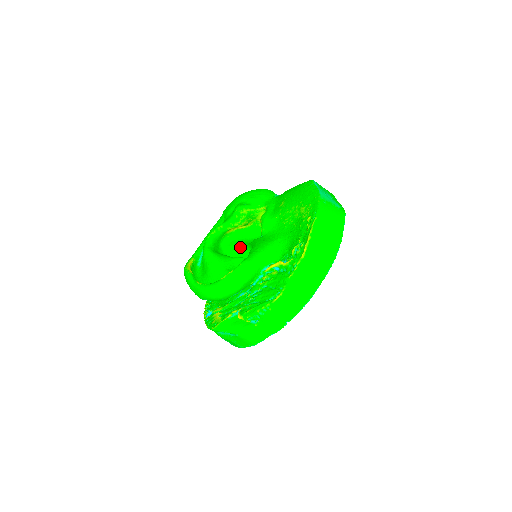
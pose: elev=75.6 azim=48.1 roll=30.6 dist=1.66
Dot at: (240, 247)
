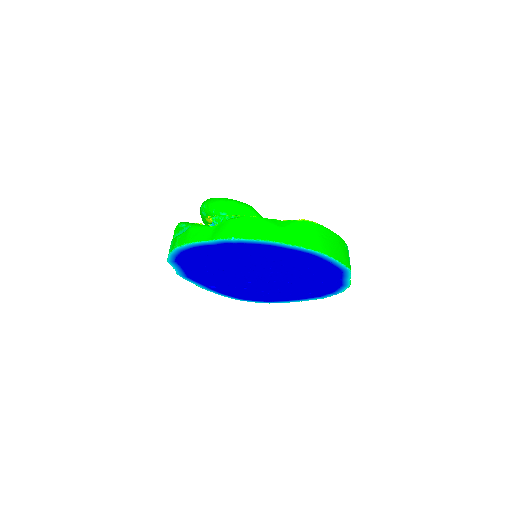
Dot at: occluded
